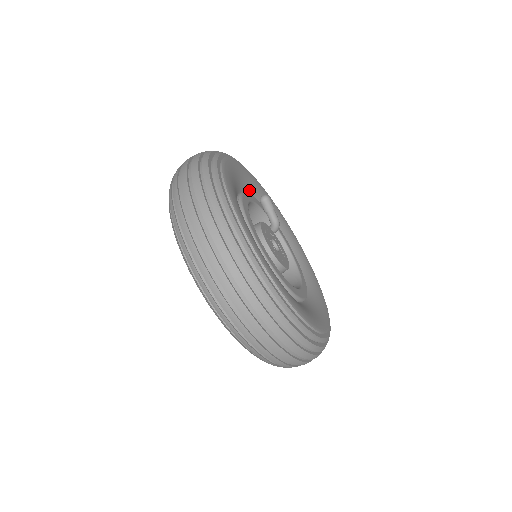
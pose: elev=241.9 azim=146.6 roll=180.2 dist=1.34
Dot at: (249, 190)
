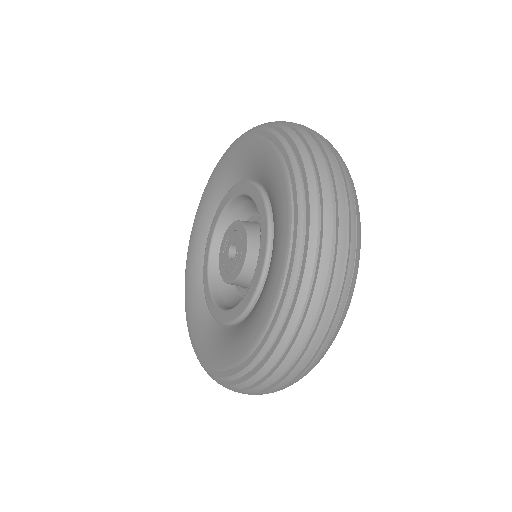
Dot at: occluded
